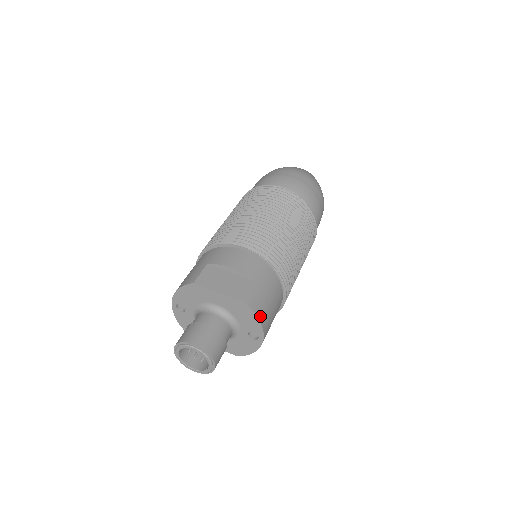
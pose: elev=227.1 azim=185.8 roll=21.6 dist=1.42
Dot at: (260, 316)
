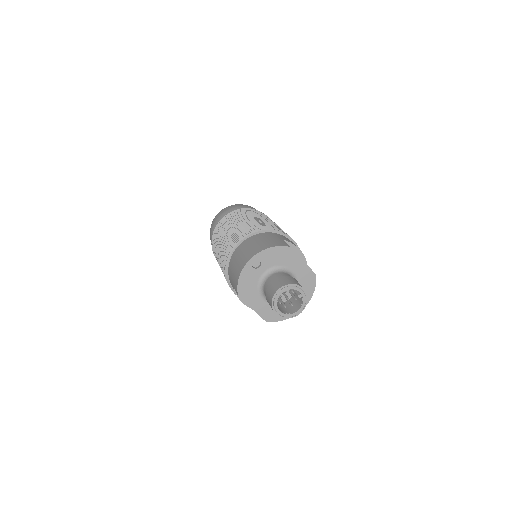
Dot at: (313, 289)
